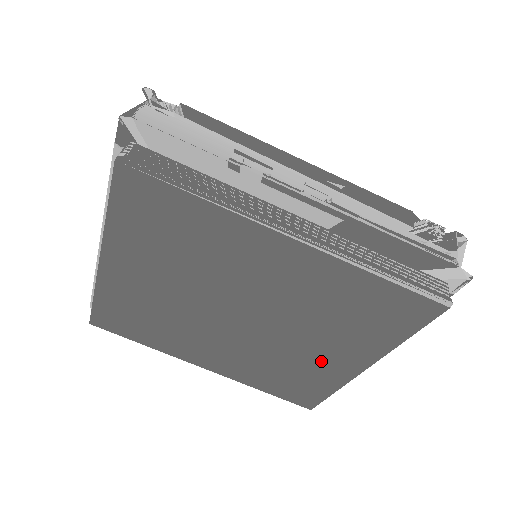
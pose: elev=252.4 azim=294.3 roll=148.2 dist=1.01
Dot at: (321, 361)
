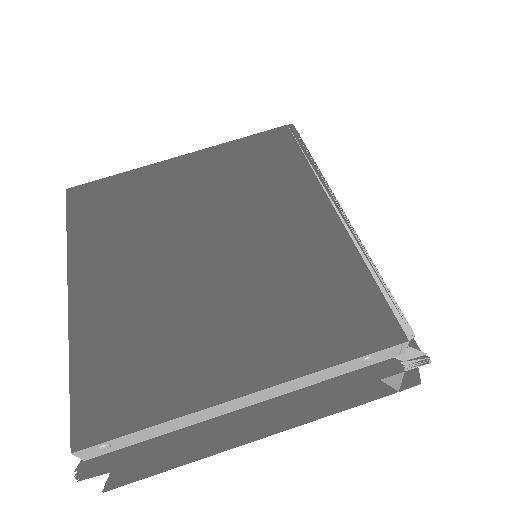
Dot at: (209, 351)
